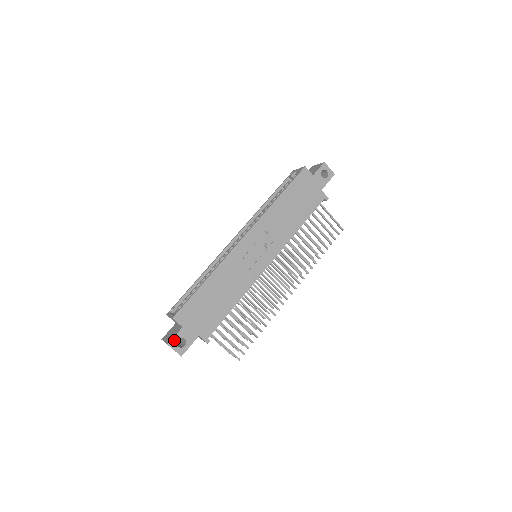
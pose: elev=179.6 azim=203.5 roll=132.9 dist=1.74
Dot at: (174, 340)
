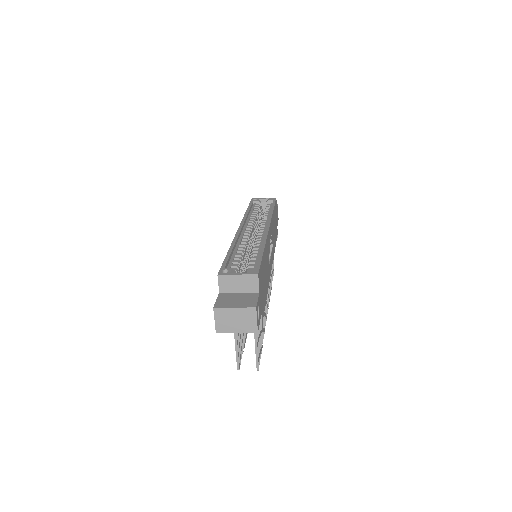
Dot at: (257, 305)
